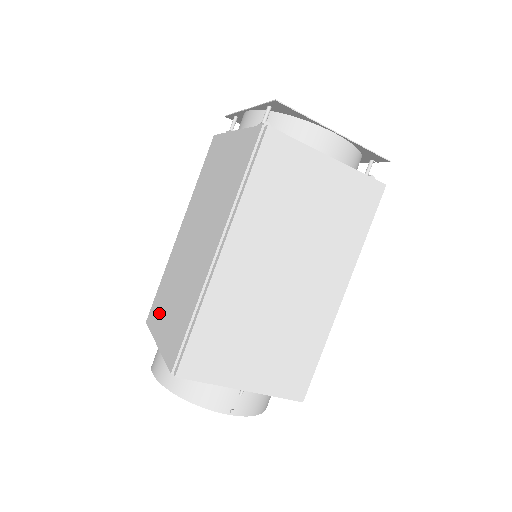
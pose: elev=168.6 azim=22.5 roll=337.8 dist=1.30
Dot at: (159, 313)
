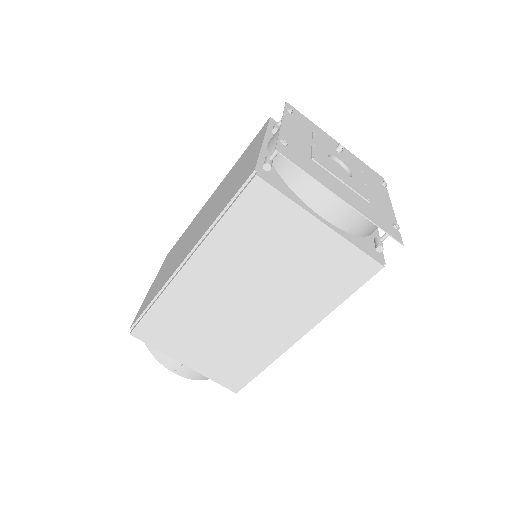
Dot at: (166, 261)
